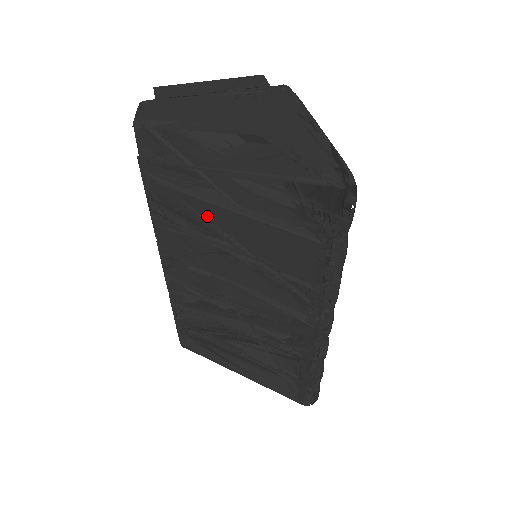
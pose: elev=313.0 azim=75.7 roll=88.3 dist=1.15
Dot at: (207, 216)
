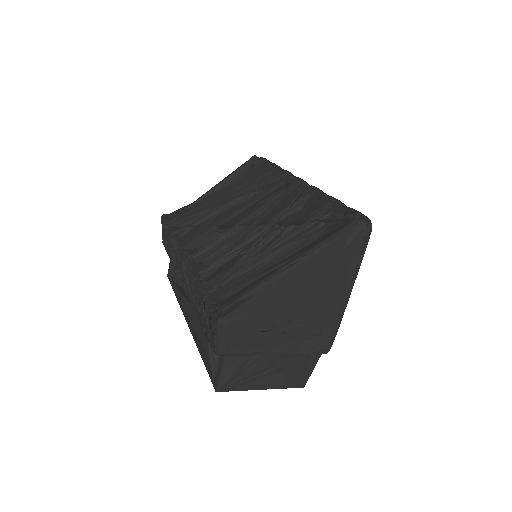
Dot at: (206, 205)
